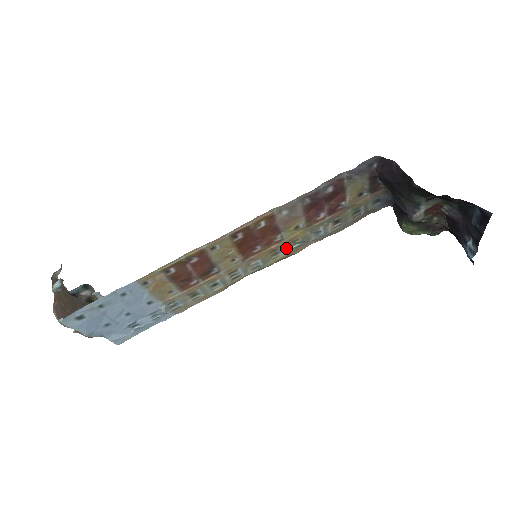
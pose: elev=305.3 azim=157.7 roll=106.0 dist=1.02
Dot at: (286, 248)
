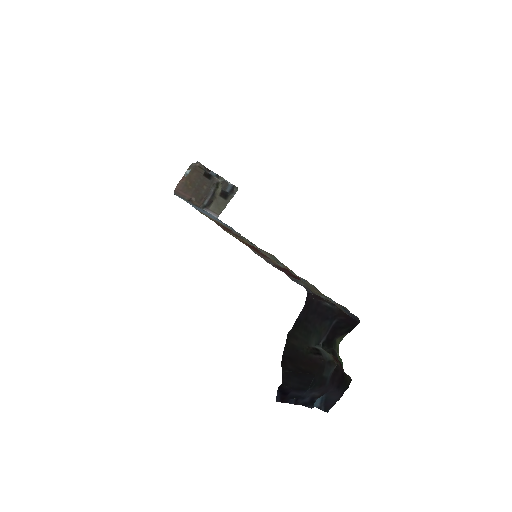
Dot at: occluded
